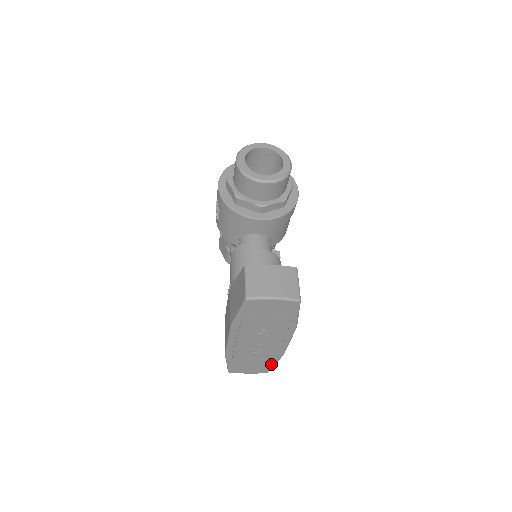
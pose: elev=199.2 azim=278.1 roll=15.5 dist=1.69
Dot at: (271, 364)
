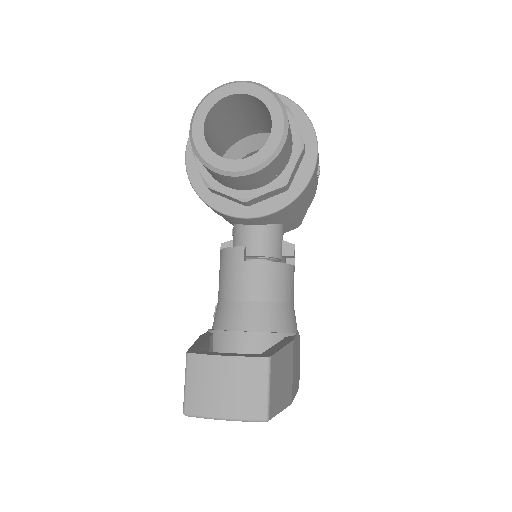
Dot at: occluded
